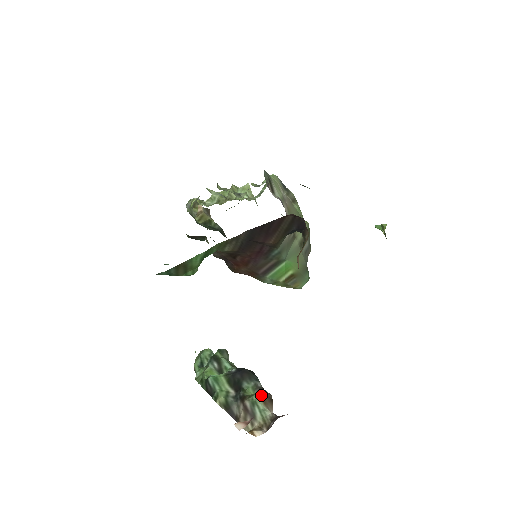
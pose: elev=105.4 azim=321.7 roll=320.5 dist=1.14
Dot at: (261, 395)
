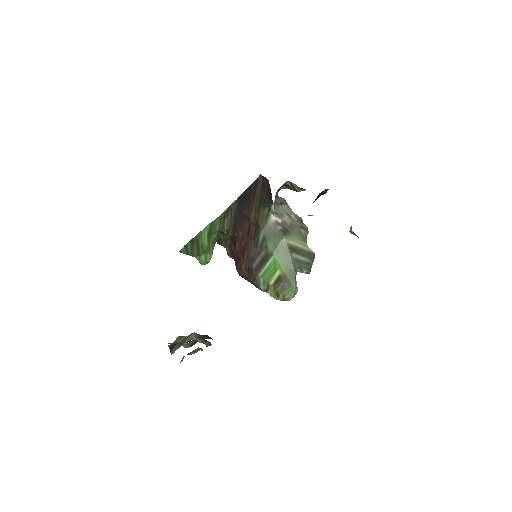
Dot at: (199, 334)
